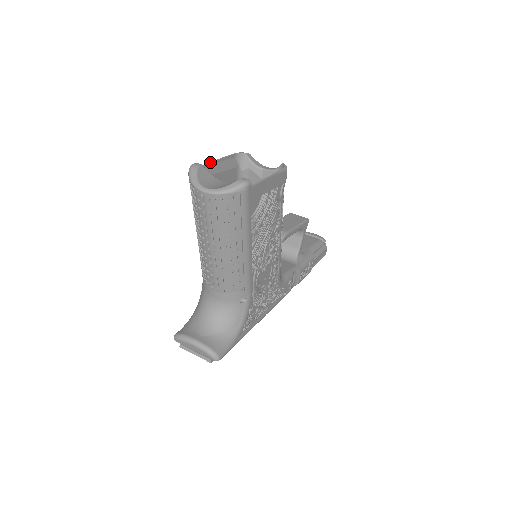
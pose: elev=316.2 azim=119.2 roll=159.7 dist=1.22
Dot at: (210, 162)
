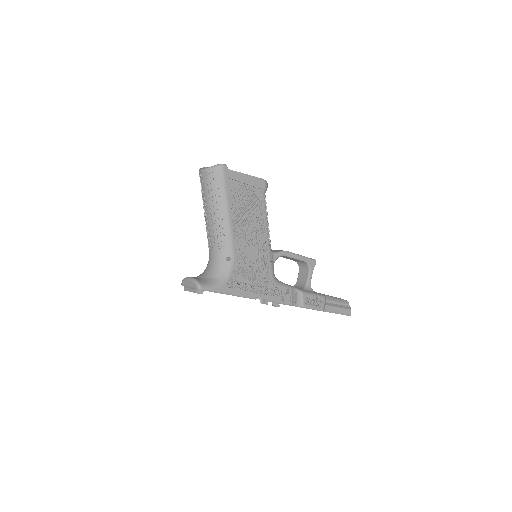
Dot at: occluded
